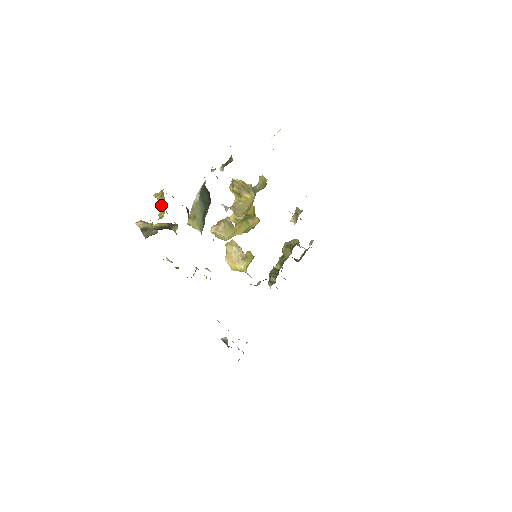
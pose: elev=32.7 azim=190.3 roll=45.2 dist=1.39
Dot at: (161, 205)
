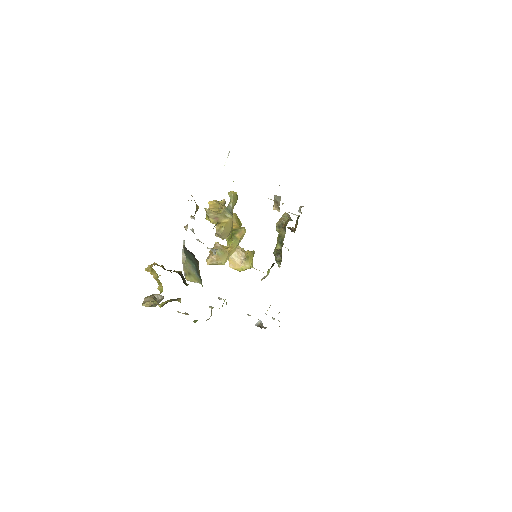
Dot at: (156, 279)
